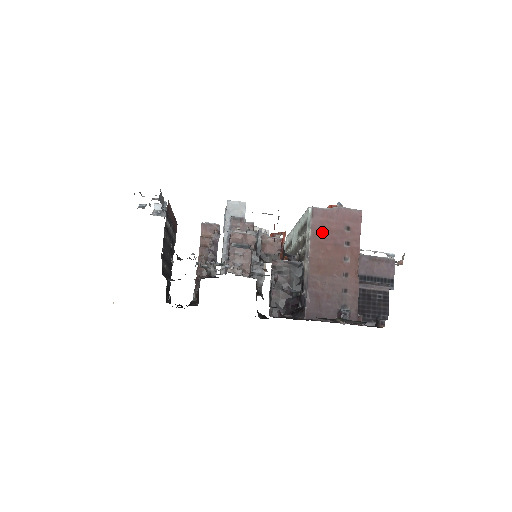
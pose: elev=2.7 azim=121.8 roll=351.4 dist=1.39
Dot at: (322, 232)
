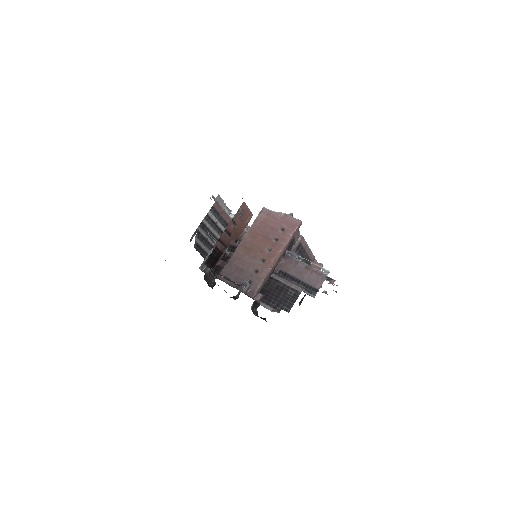
Dot at: (261, 226)
